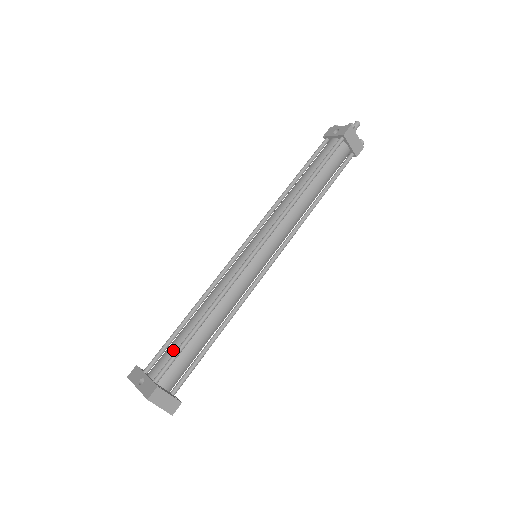
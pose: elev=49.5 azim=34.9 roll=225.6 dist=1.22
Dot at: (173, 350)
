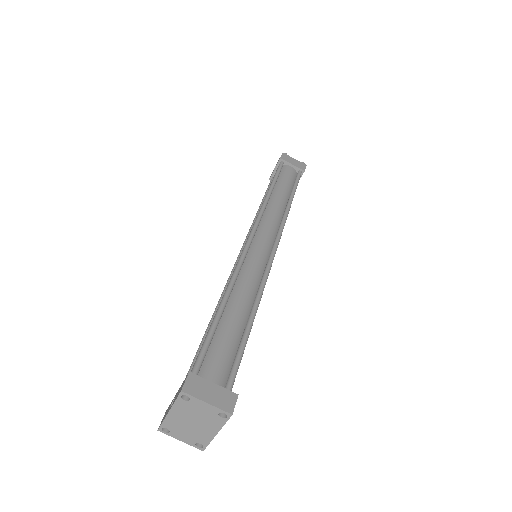
Dot at: occluded
